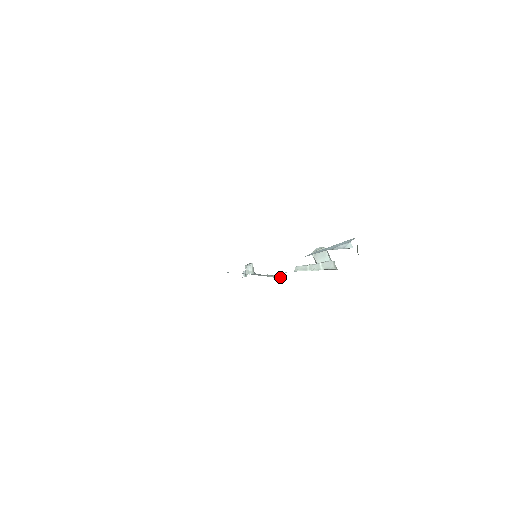
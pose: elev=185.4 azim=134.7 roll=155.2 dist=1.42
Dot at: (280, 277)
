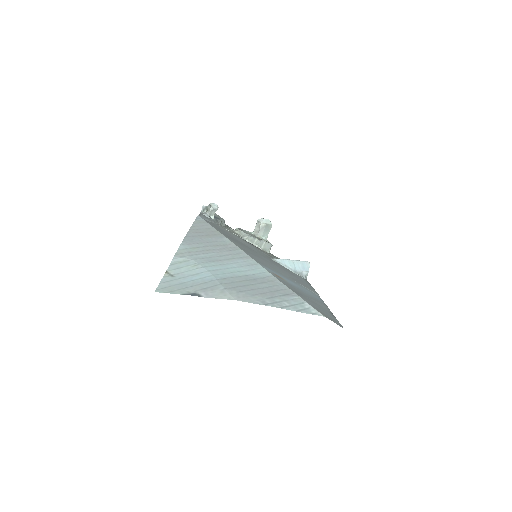
Dot at: occluded
